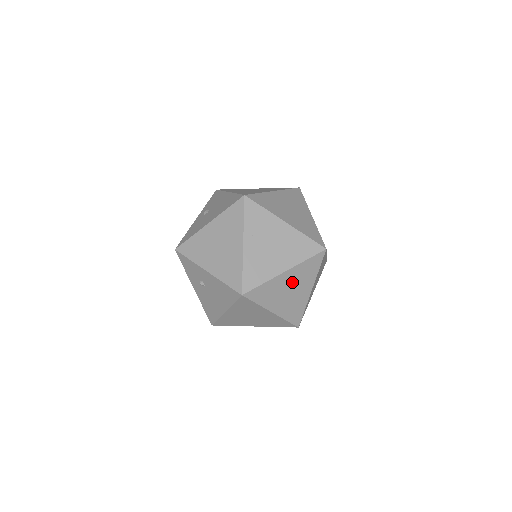
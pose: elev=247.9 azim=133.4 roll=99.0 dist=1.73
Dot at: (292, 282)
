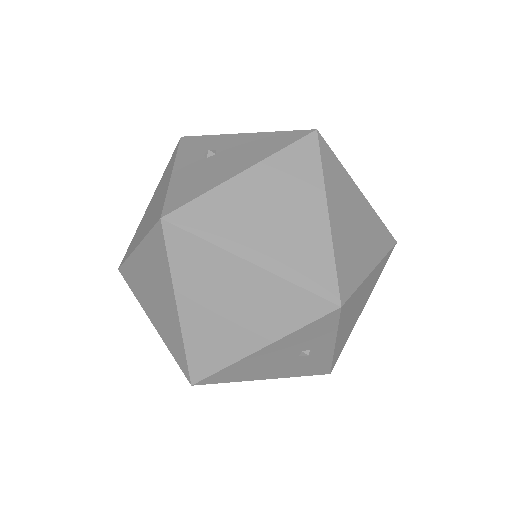
Dot at: (360, 217)
